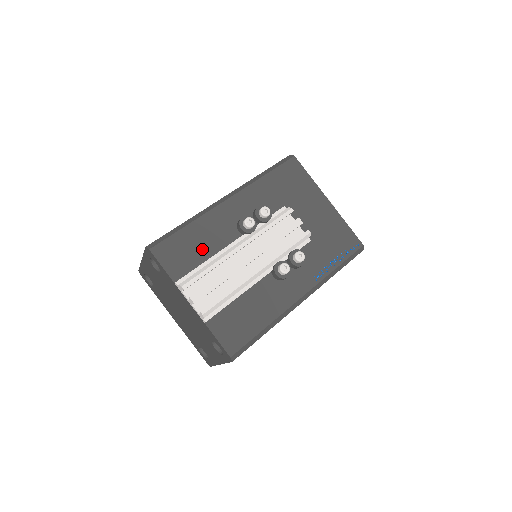
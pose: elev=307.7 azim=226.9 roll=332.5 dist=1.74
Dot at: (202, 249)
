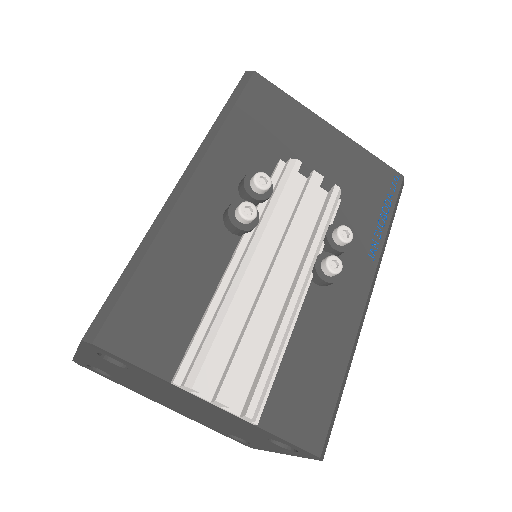
Dot at: (188, 294)
